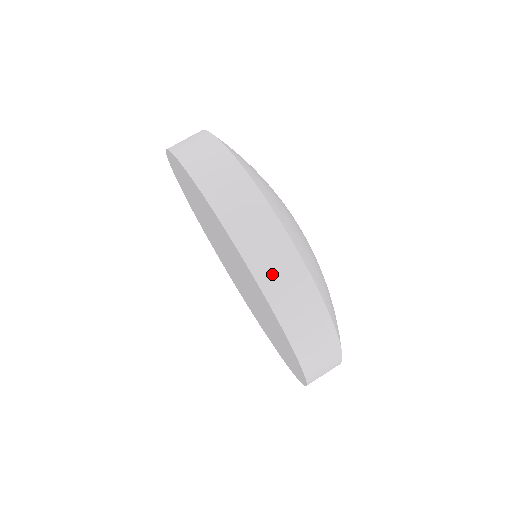
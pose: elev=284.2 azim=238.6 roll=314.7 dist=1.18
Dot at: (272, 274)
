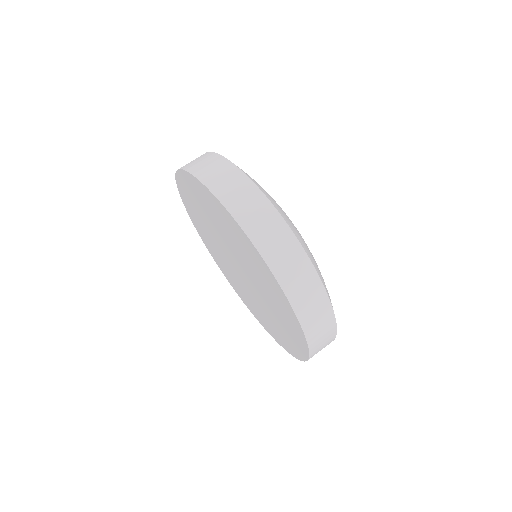
Dot at: (316, 330)
